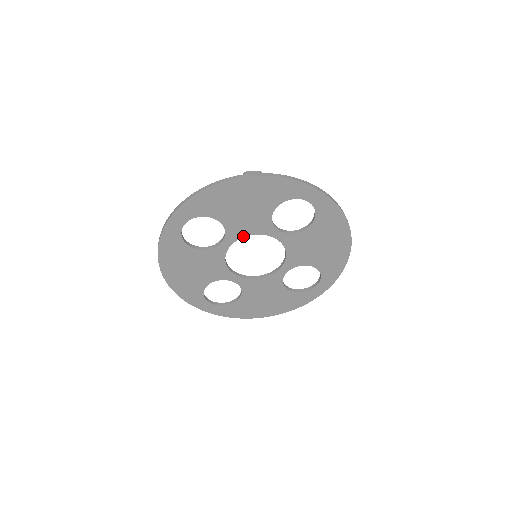
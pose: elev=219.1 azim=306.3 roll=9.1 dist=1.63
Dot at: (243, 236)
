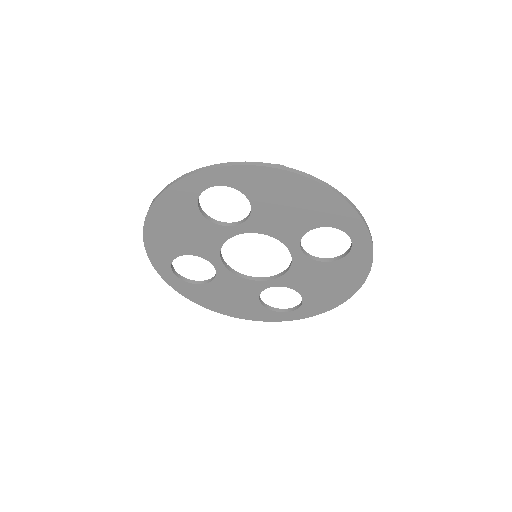
Dot at: (219, 251)
